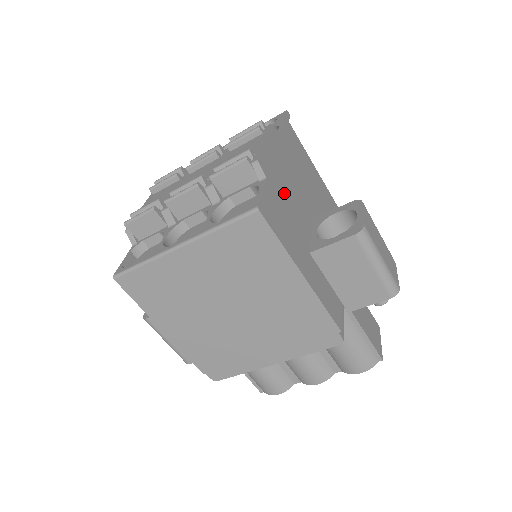
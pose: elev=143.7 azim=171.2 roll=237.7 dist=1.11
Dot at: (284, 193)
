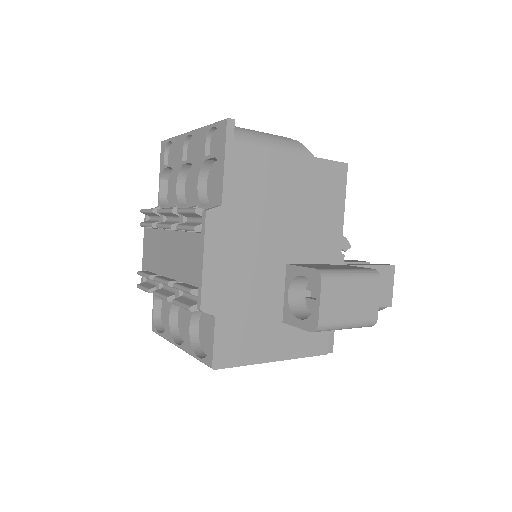
Dot at: (241, 296)
